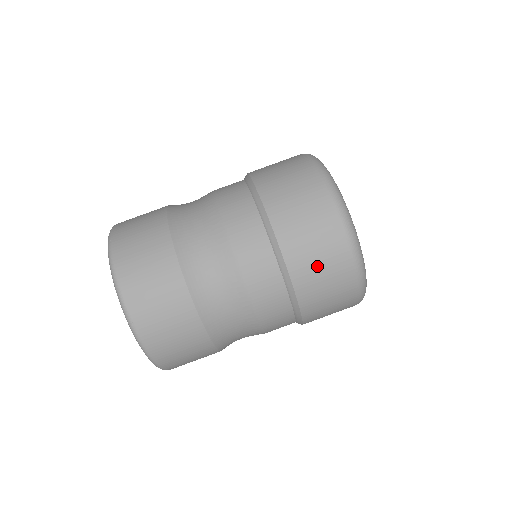
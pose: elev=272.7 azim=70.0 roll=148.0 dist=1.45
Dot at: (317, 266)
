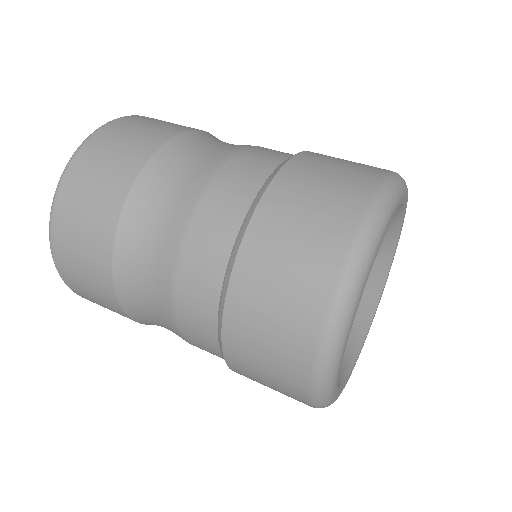
Dot at: (326, 171)
